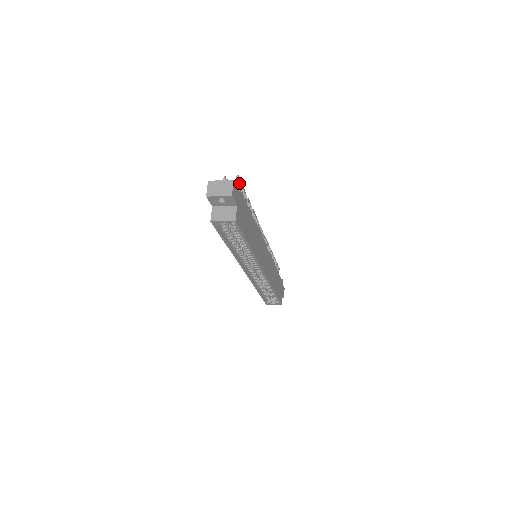
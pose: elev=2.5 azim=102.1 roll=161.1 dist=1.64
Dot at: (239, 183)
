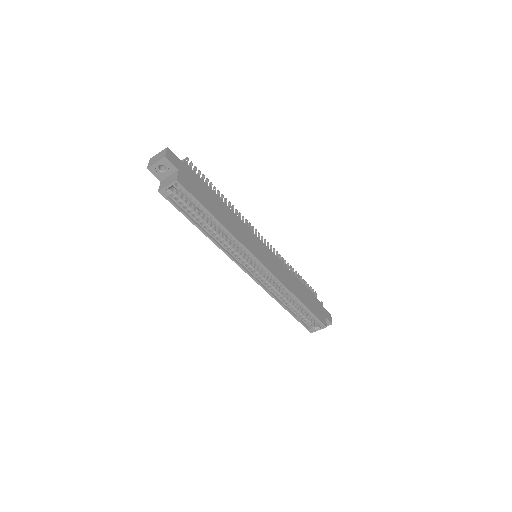
Dot at: (191, 165)
